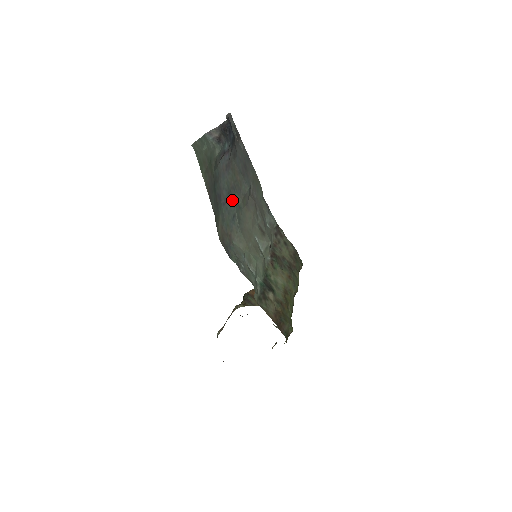
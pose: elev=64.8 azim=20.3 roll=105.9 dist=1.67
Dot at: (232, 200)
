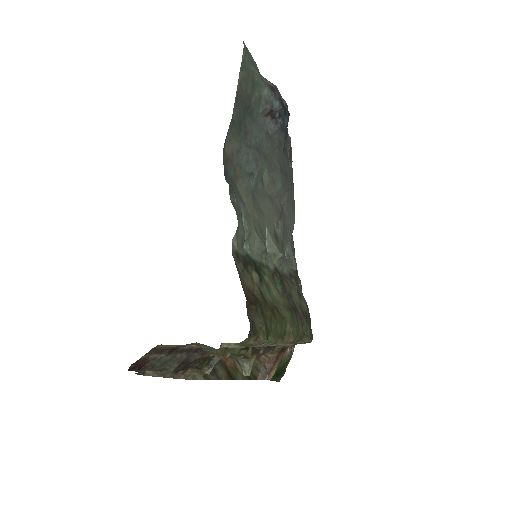
Dot at: (258, 160)
